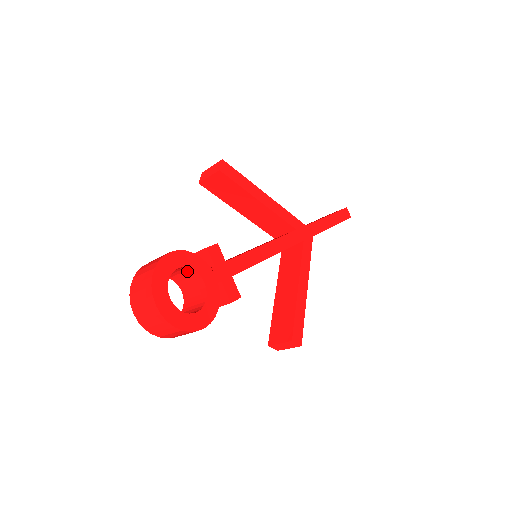
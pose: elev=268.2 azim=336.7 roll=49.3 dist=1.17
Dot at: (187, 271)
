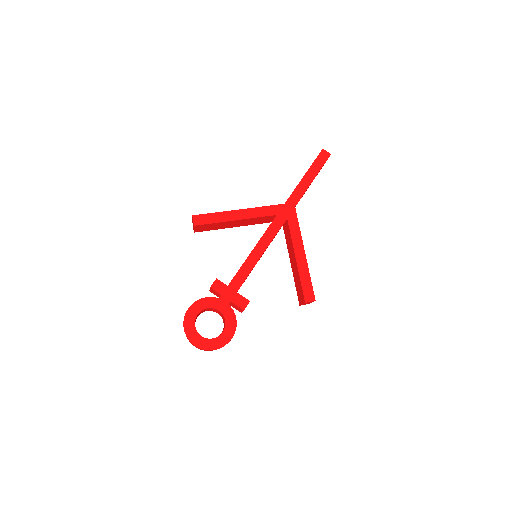
Dot at: (207, 309)
